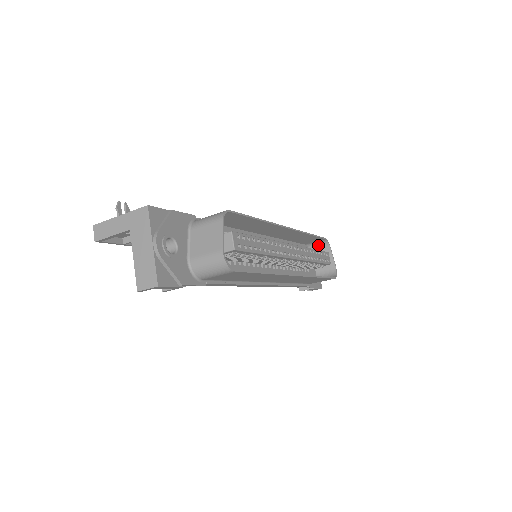
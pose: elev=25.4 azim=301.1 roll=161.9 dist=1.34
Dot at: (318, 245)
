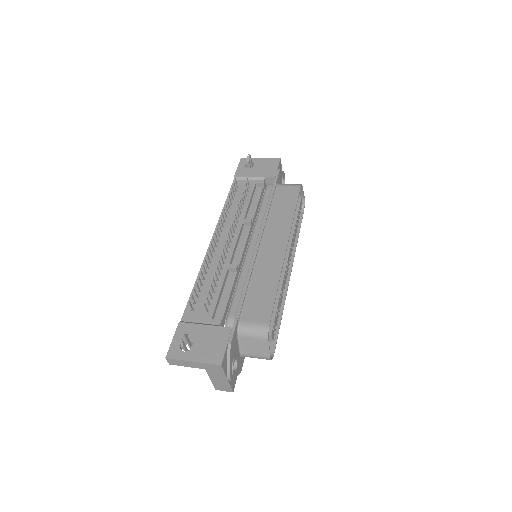
Dot at: occluded
